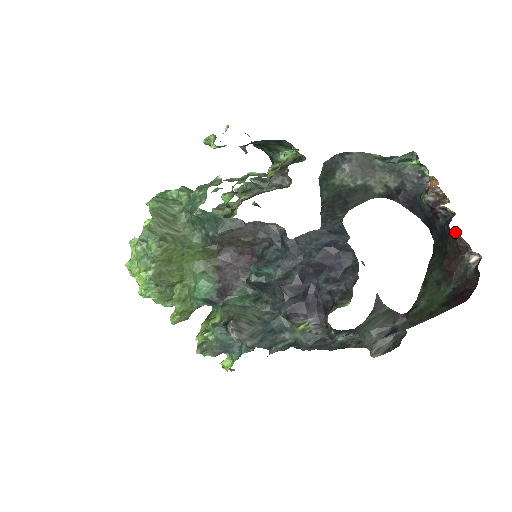
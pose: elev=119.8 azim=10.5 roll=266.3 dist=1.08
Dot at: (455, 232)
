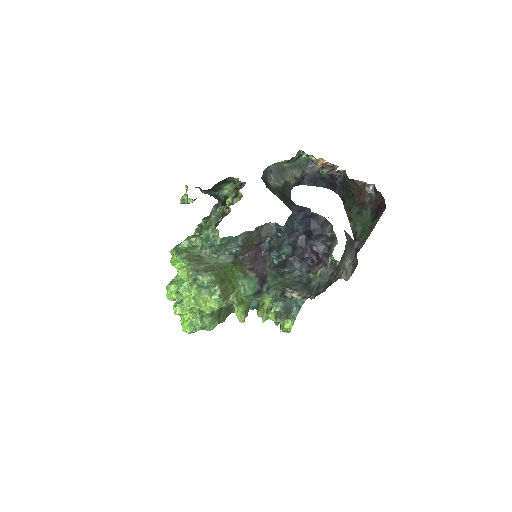
Dot at: (353, 180)
